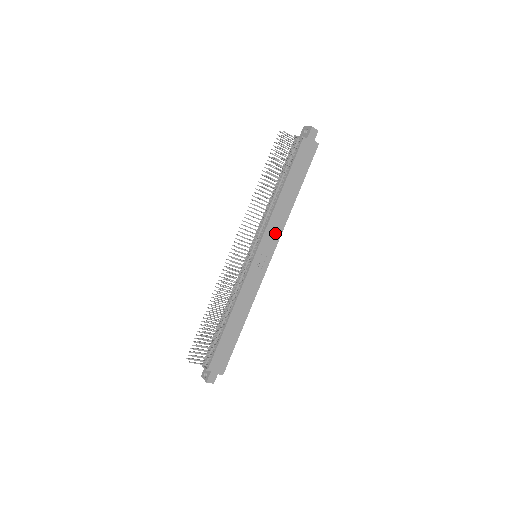
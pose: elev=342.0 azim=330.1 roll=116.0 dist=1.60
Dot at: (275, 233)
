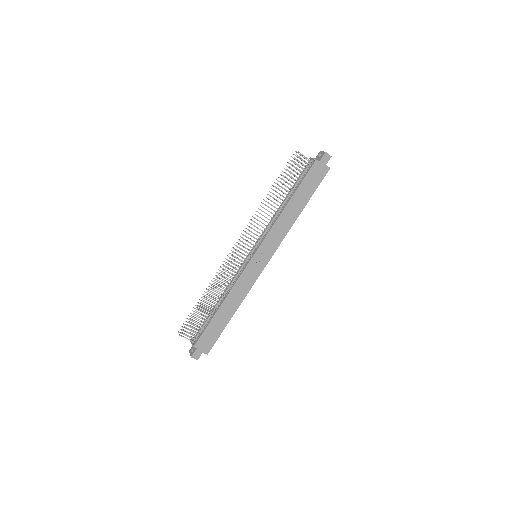
Dot at: (276, 239)
